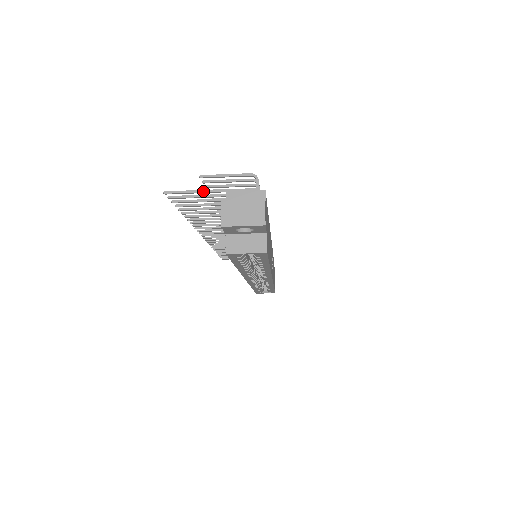
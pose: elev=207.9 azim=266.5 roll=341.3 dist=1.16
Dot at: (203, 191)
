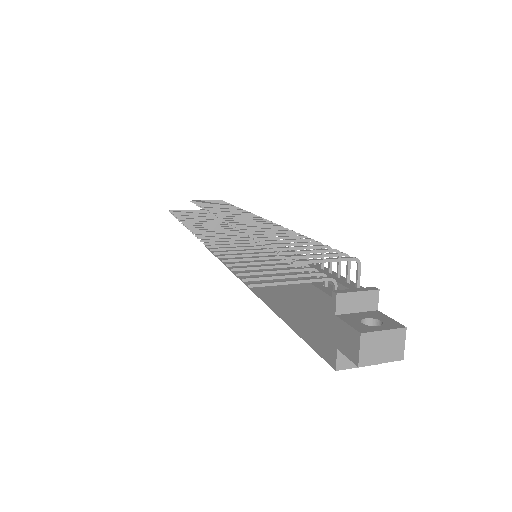
Dot at: (298, 282)
